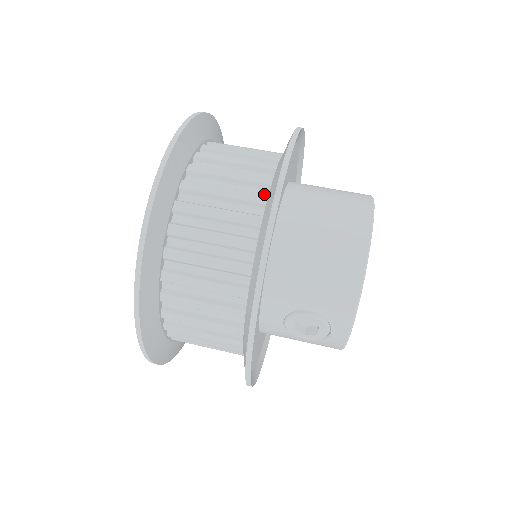
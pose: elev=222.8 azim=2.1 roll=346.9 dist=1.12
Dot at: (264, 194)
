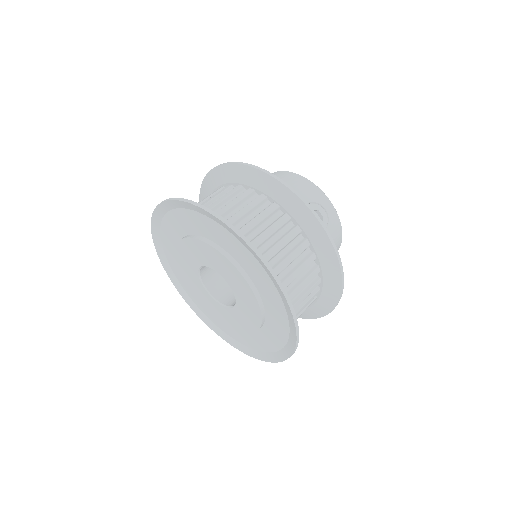
Dot at: occluded
